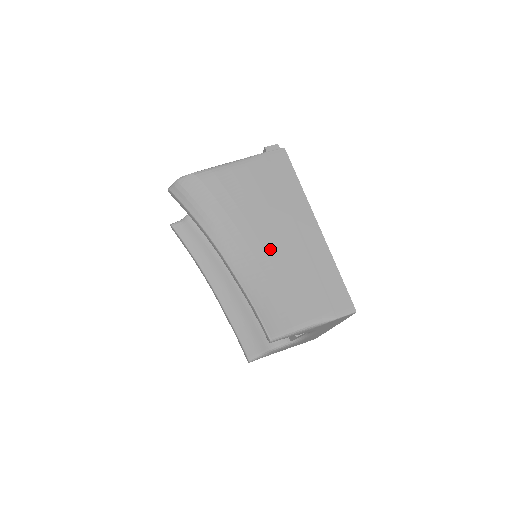
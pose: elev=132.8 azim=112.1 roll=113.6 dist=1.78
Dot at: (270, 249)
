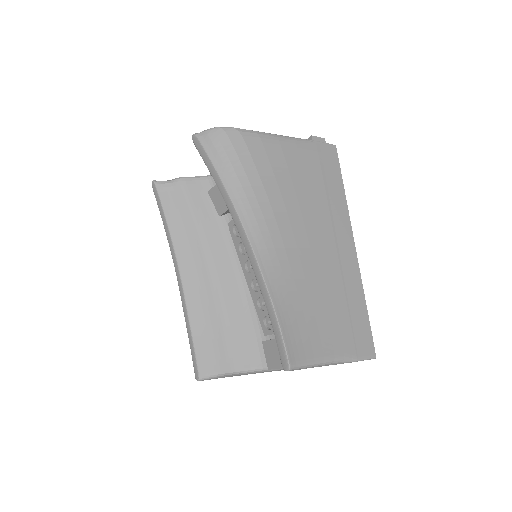
Dot at: (305, 255)
